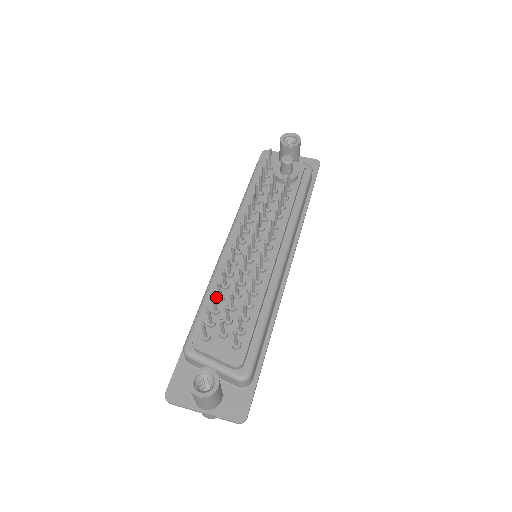
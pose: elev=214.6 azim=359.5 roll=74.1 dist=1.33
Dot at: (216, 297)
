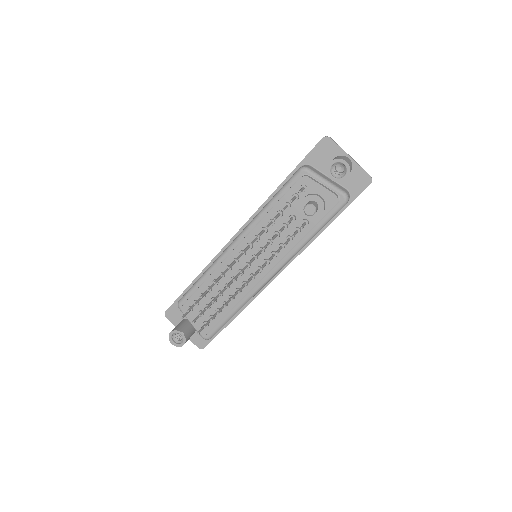
Dot at: (206, 287)
